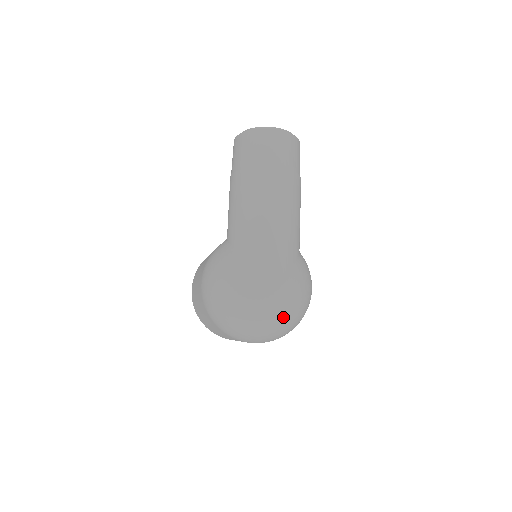
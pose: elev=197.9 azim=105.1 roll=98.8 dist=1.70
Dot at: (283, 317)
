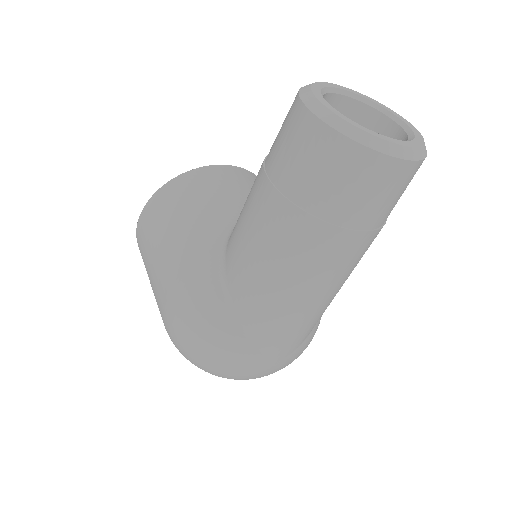
Dot at: occluded
